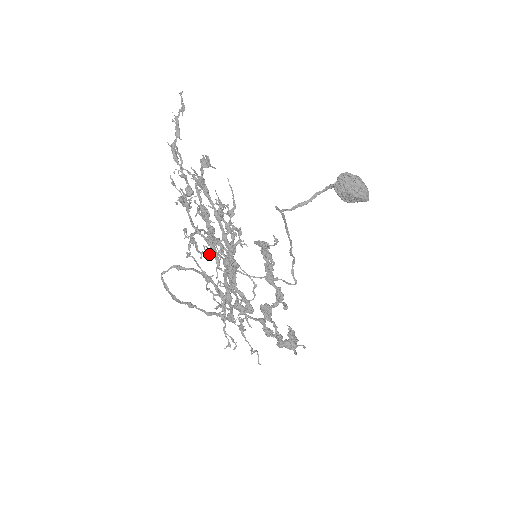
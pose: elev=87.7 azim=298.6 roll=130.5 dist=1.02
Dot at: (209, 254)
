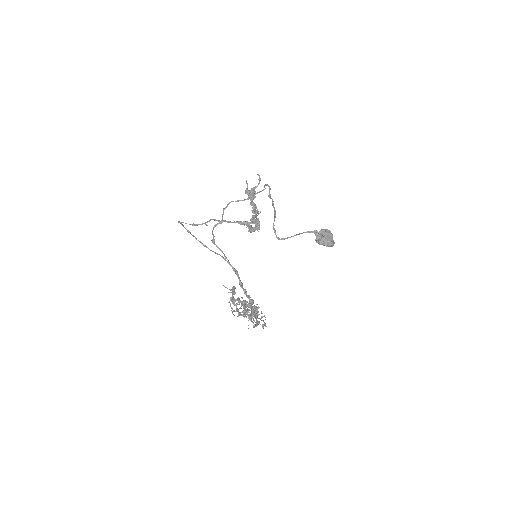
Dot at: occluded
